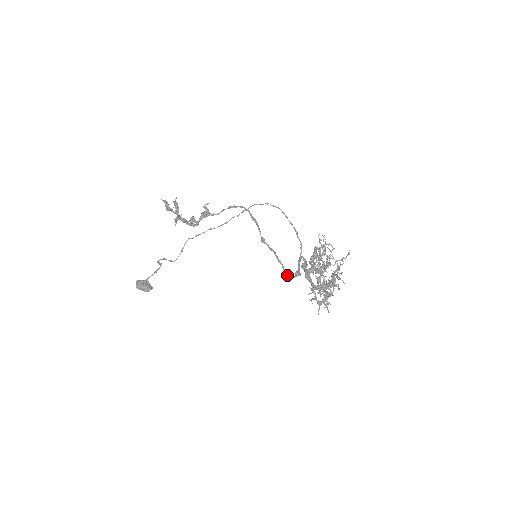
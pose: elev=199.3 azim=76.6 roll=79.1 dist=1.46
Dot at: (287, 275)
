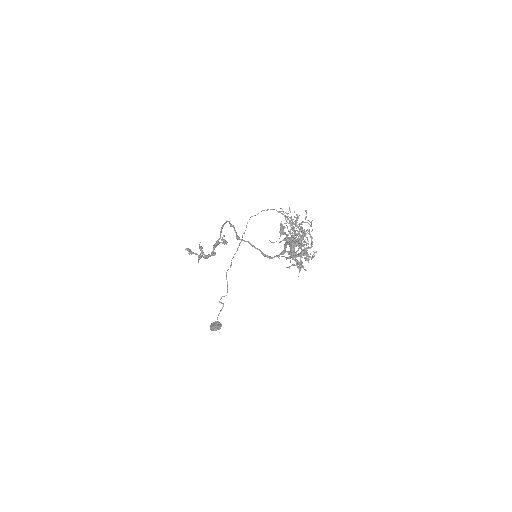
Dot at: (266, 256)
